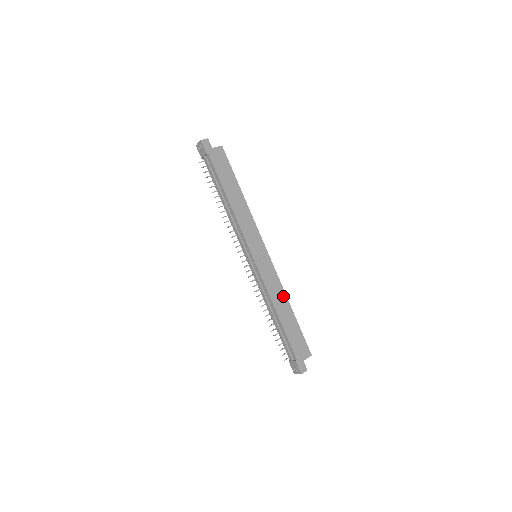
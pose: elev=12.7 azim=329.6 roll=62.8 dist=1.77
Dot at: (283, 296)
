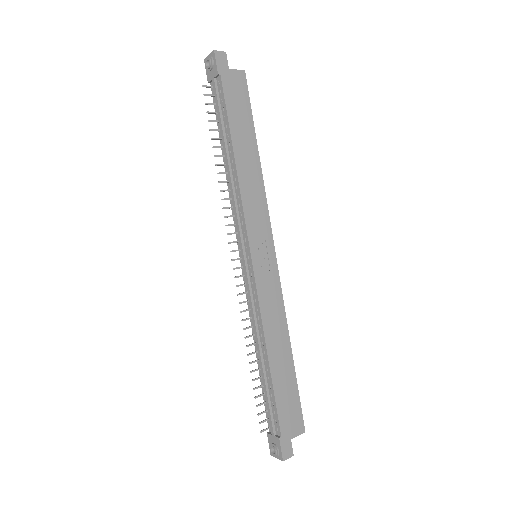
Dot at: (283, 329)
